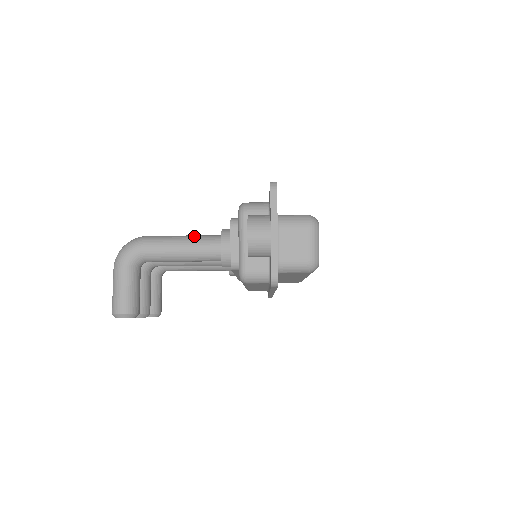
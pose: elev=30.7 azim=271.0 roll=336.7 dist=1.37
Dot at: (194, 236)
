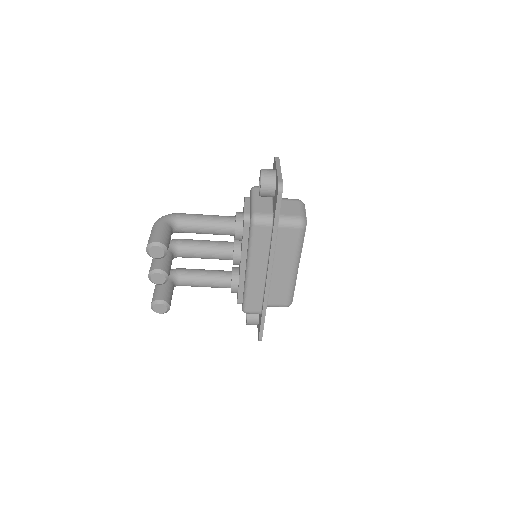
Dot at: occluded
